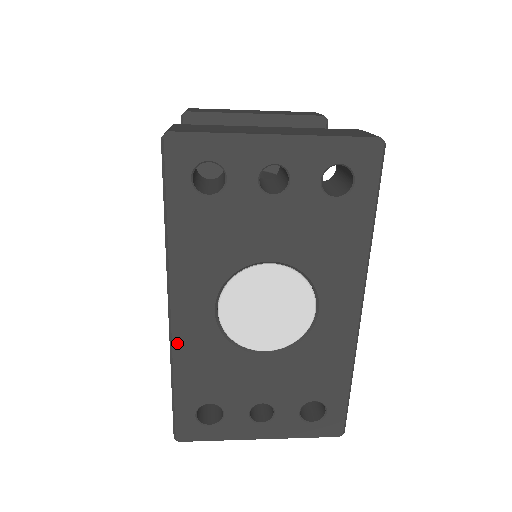
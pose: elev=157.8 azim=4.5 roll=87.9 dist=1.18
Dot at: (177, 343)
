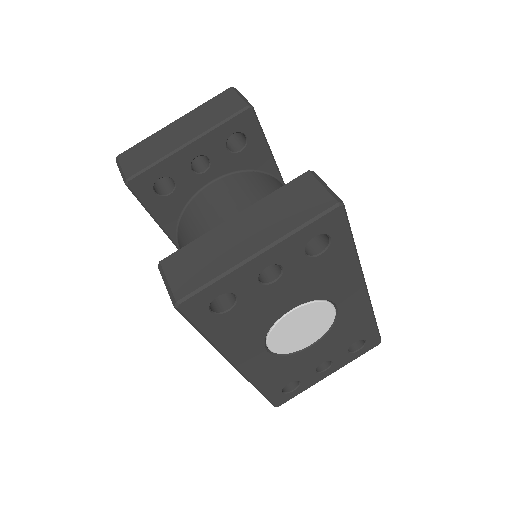
Dot at: (251, 377)
